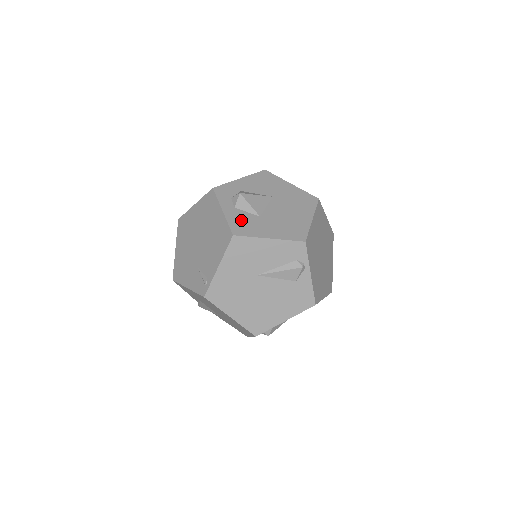
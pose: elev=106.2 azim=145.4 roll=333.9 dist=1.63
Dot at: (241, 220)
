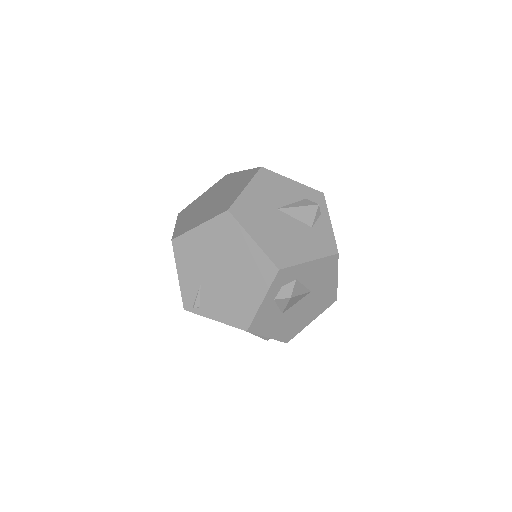
Dot at: (266, 316)
